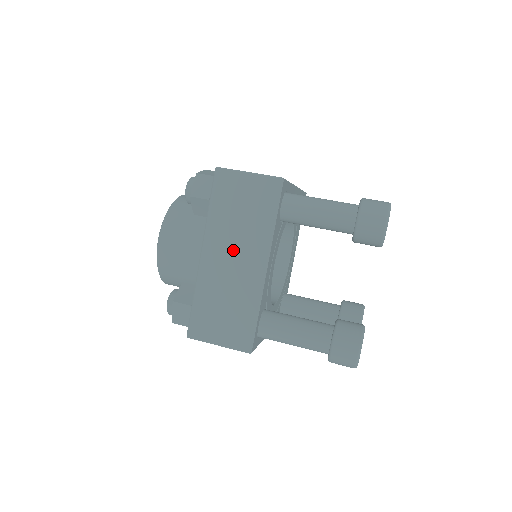
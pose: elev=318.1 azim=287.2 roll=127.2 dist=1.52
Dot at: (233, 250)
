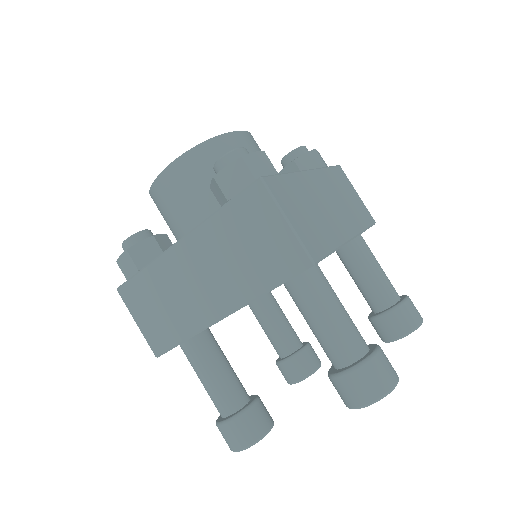
Dot at: (209, 271)
